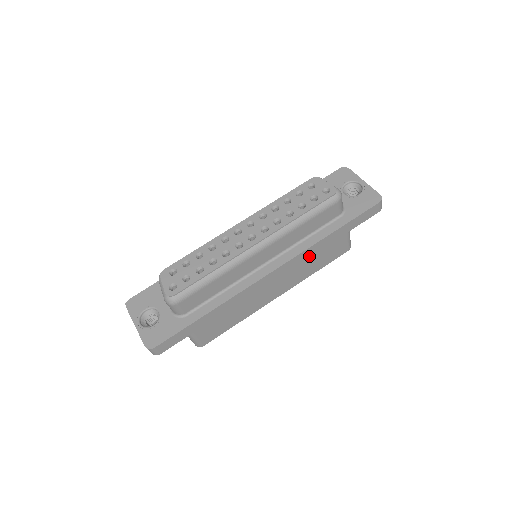
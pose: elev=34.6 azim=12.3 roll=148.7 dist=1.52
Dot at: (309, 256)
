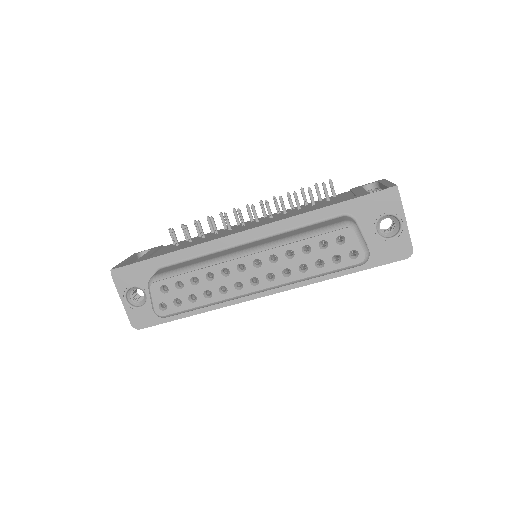
Dot at: occluded
